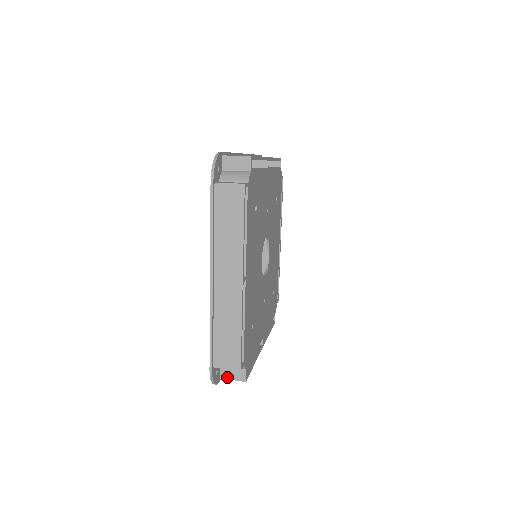
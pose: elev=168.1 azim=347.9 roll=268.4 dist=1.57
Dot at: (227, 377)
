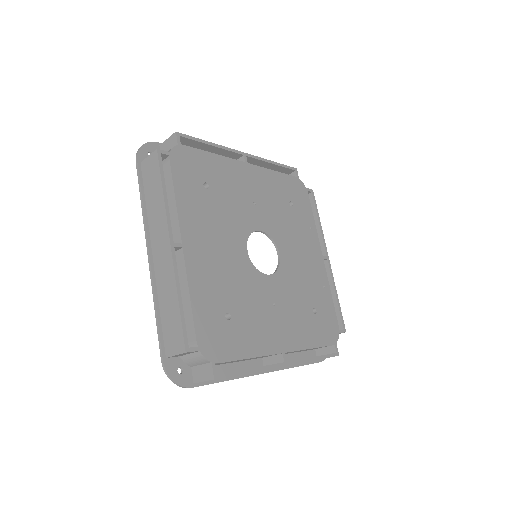
Dot at: (198, 379)
